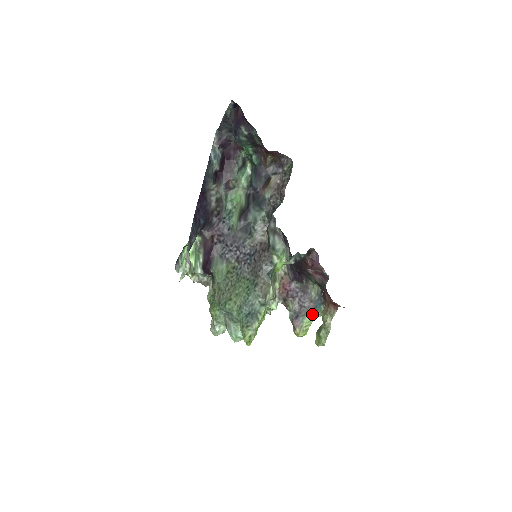
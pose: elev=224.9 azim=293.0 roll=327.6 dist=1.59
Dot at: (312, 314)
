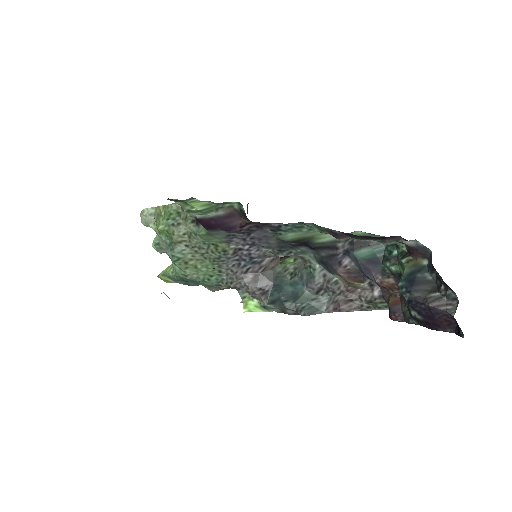
Dot at: occluded
